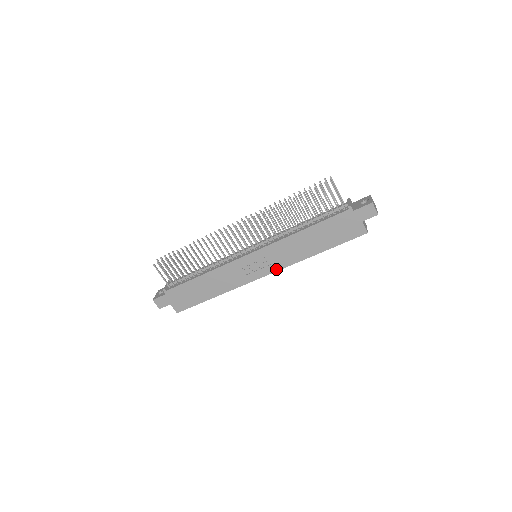
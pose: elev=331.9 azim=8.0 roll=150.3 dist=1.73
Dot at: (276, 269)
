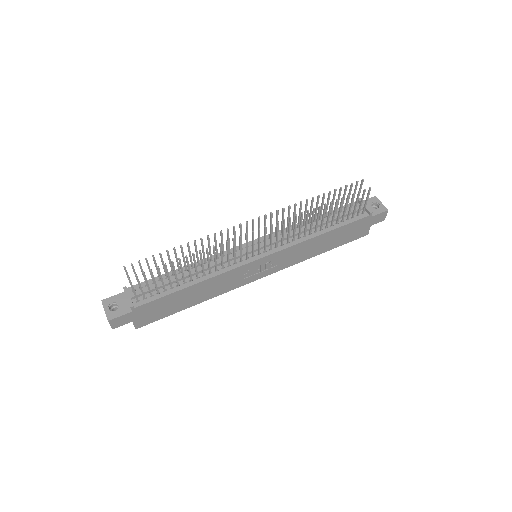
Dot at: (276, 270)
